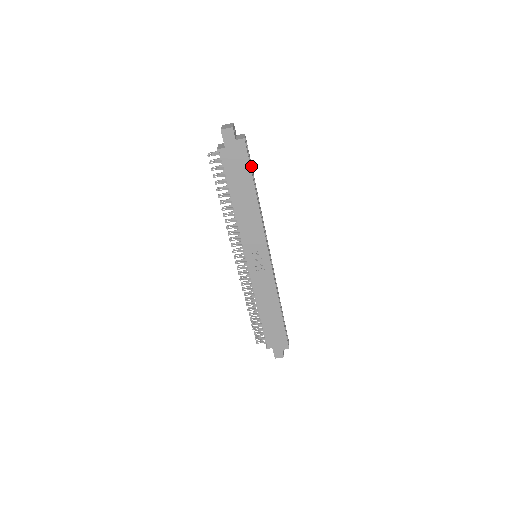
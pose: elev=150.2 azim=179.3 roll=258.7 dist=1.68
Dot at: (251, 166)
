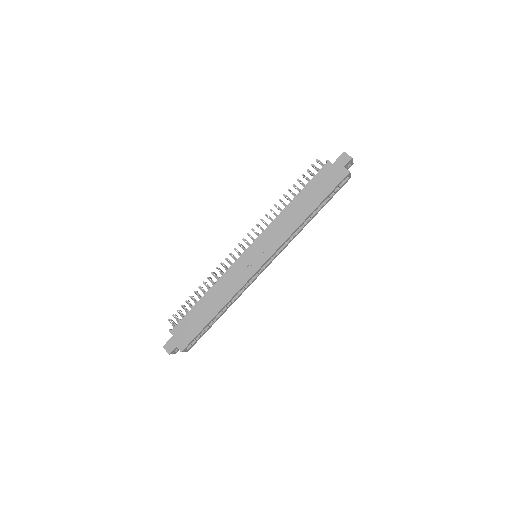
Dot at: (330, 198)
